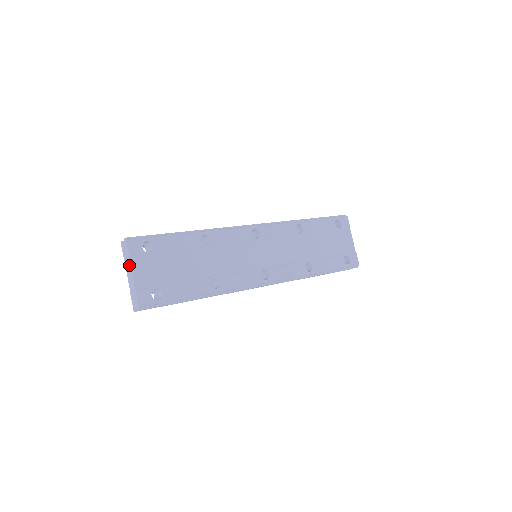
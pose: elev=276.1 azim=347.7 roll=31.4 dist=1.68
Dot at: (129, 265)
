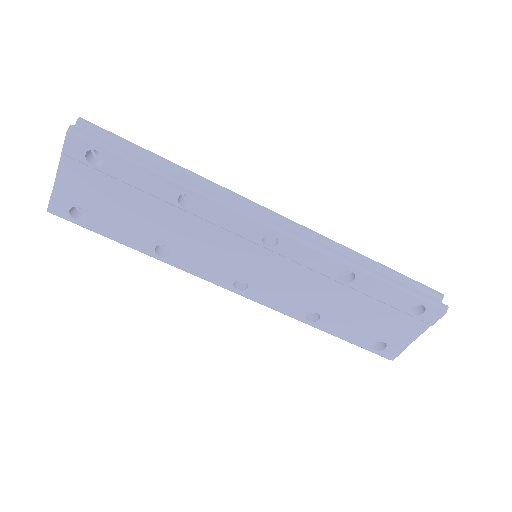
Dot at: (61, 159)
